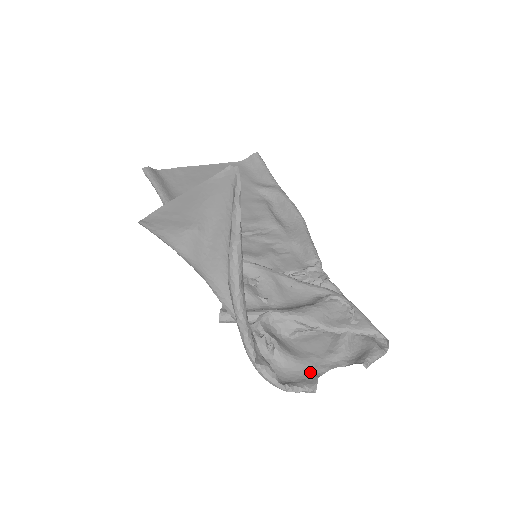
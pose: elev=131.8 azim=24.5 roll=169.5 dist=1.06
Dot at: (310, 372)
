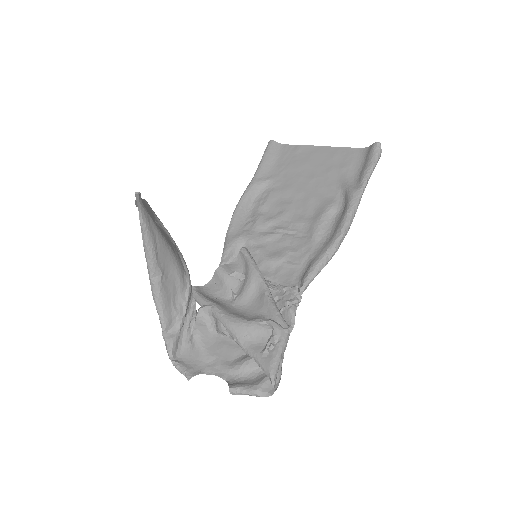
Dot at: (203, 366)
